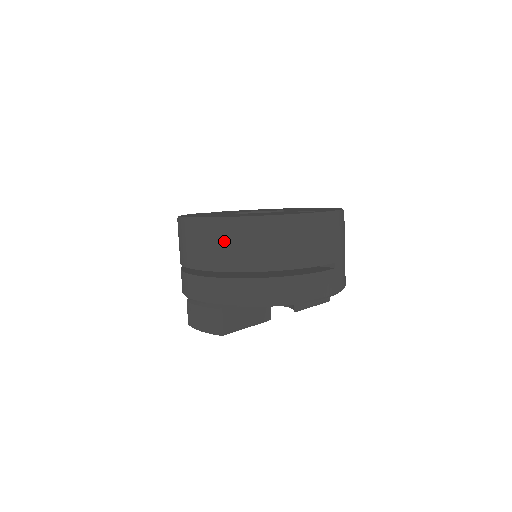
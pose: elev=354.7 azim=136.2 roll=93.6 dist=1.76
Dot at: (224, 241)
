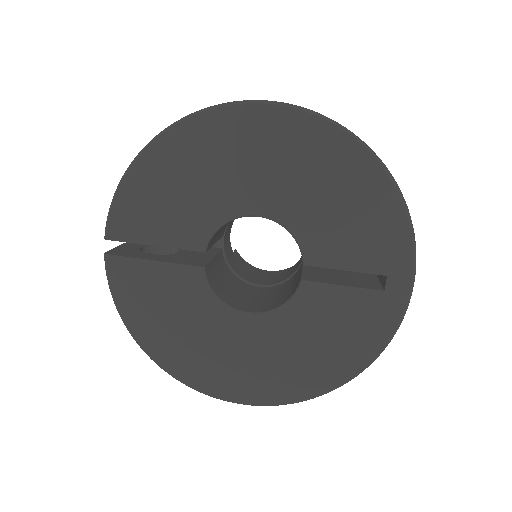
Dot at: occluded
